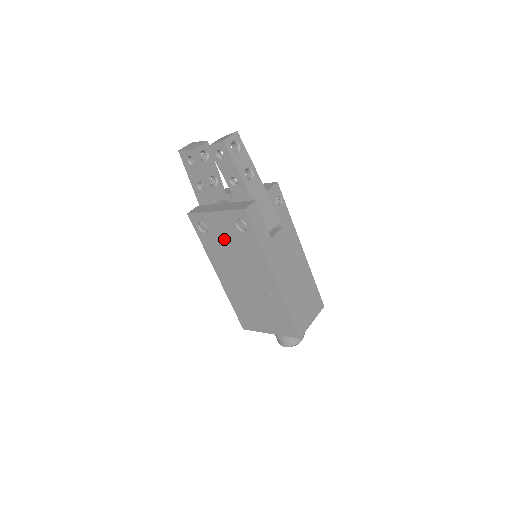
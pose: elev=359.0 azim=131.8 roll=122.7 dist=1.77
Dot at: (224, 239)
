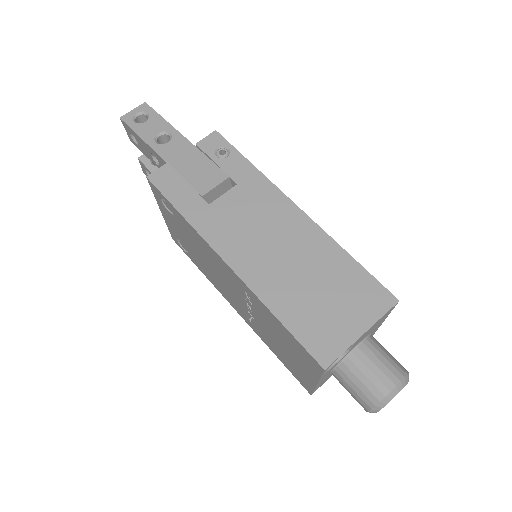
Dot at: (189, 244)
